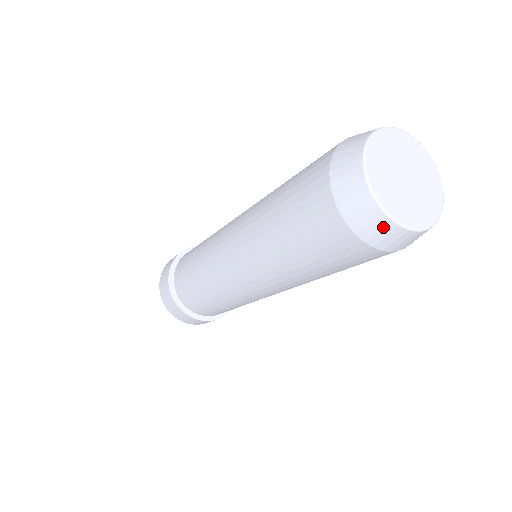
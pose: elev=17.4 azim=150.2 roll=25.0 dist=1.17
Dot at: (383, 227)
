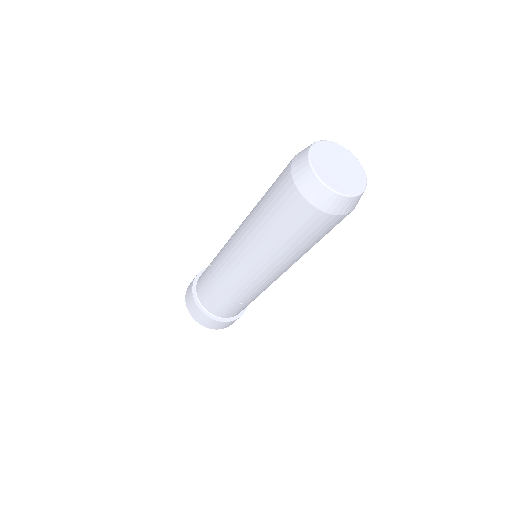
Dot at: (339, 201)
